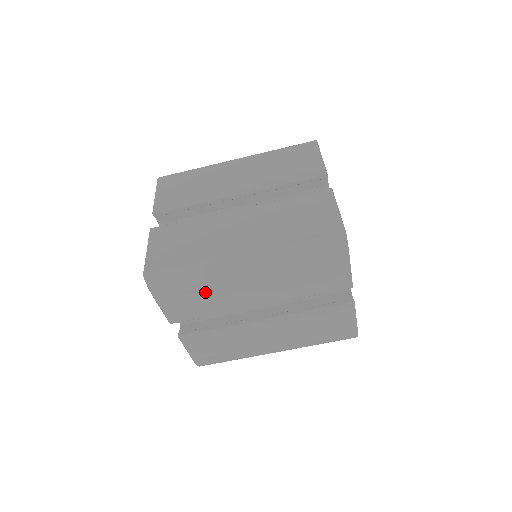
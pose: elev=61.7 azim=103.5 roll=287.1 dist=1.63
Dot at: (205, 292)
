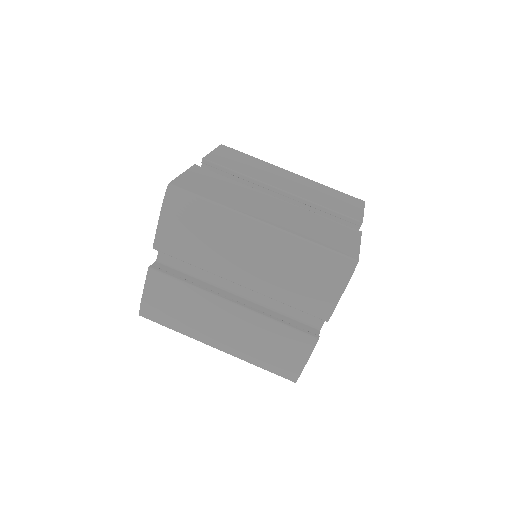
Dot at: (206, 236)
